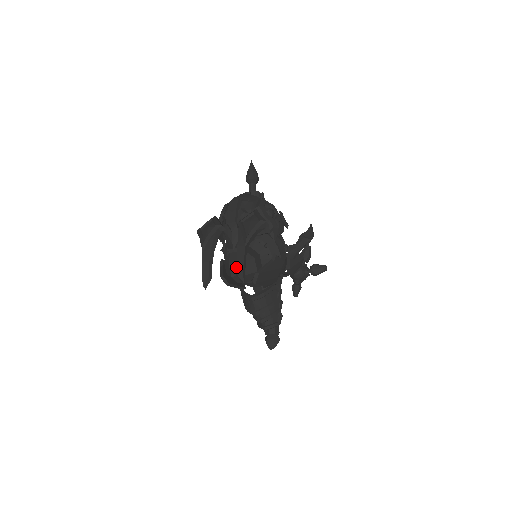
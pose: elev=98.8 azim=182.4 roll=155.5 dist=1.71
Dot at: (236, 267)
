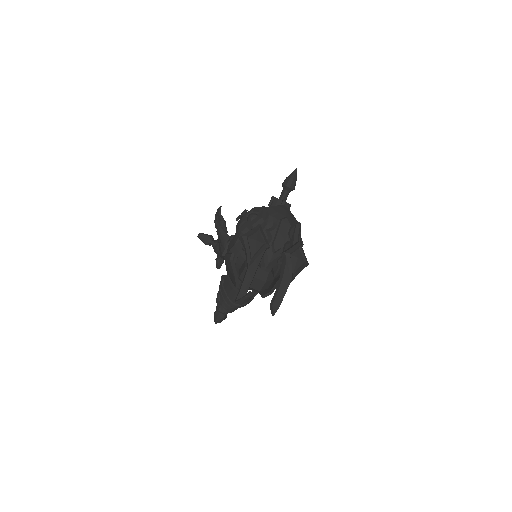
Dot at: (275, 299)
